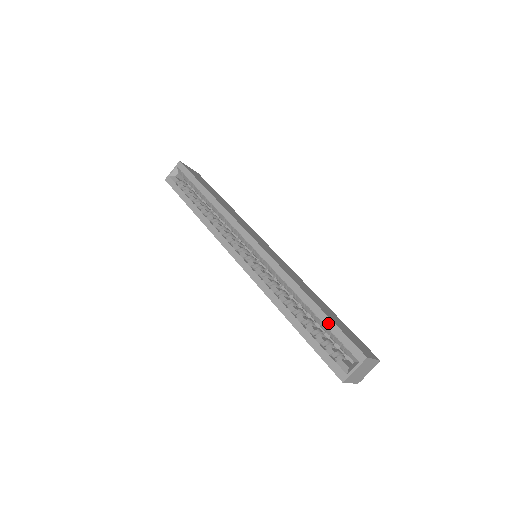
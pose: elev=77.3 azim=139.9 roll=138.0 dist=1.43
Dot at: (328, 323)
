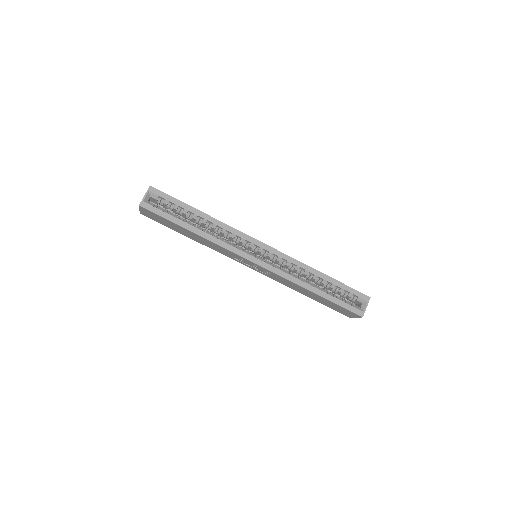
Dot at: (341, 285)
